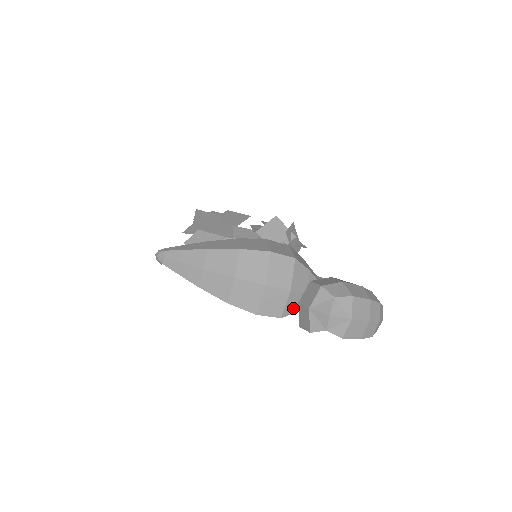
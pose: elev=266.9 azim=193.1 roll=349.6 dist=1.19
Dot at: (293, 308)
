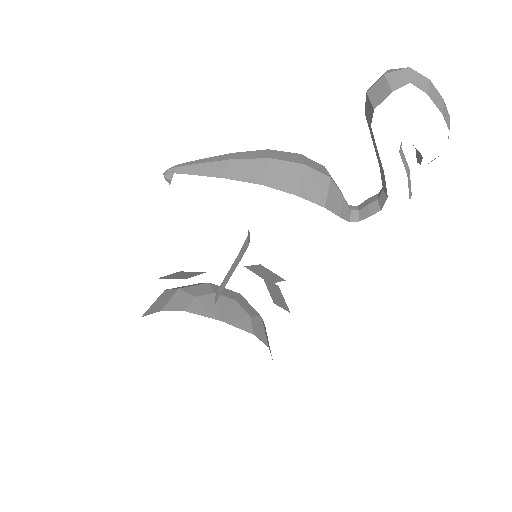
Dot at: (334, 206)
